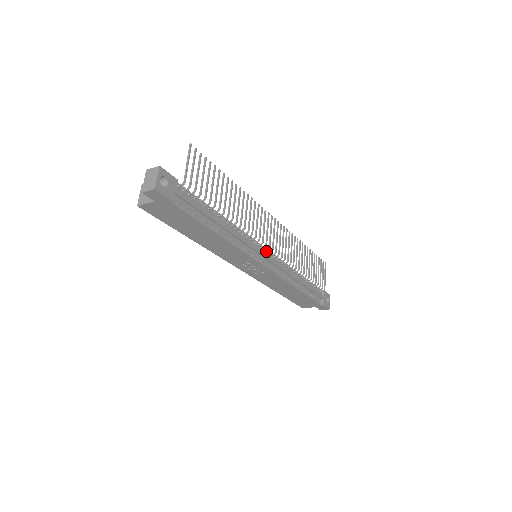
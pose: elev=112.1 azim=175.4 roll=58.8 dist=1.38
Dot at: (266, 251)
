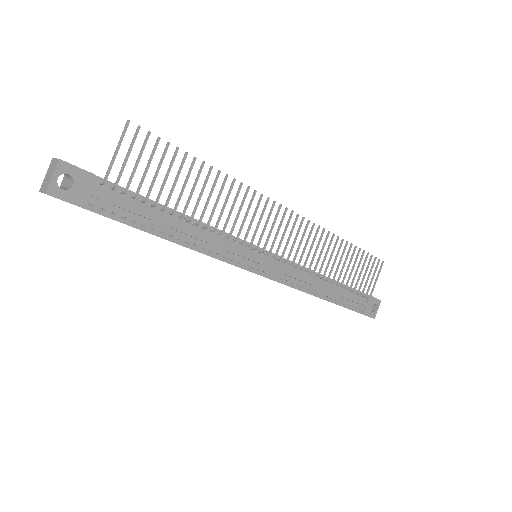
Dot at: occluded
